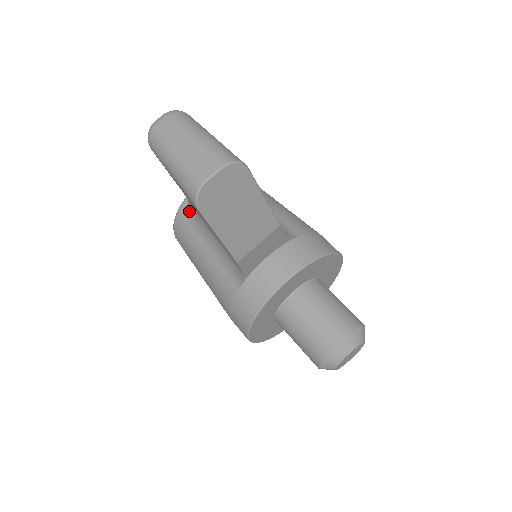
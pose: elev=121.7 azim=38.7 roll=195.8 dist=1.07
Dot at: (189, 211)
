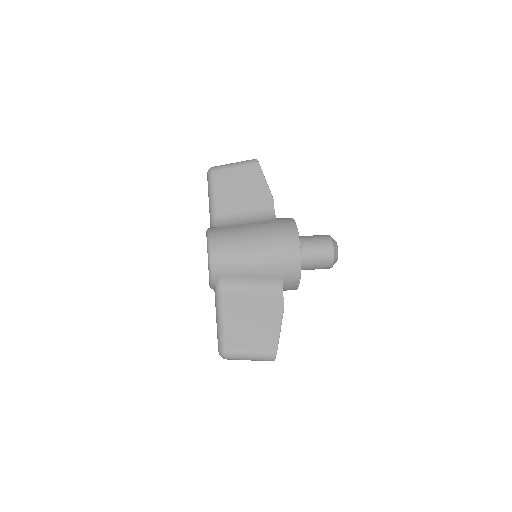
Dot at: (218, 224)
